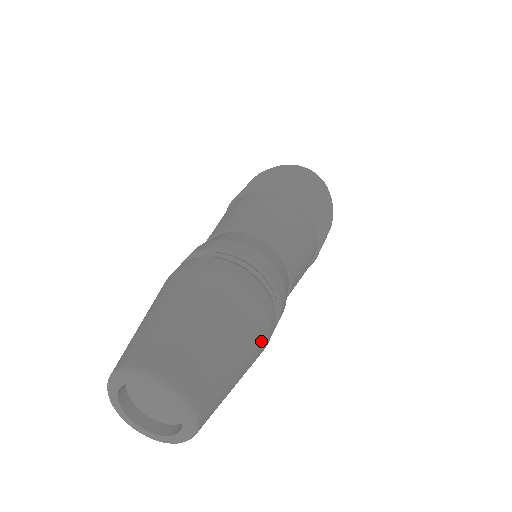
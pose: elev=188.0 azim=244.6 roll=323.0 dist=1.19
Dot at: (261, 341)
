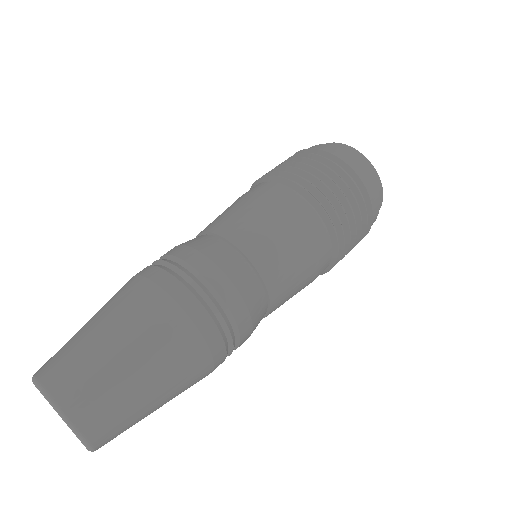
Dot at: (161, 319)
